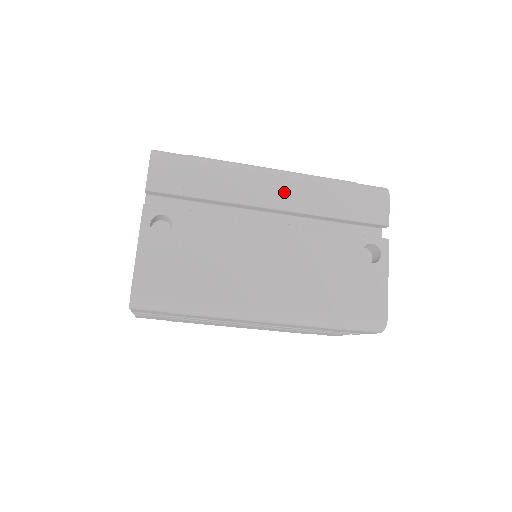
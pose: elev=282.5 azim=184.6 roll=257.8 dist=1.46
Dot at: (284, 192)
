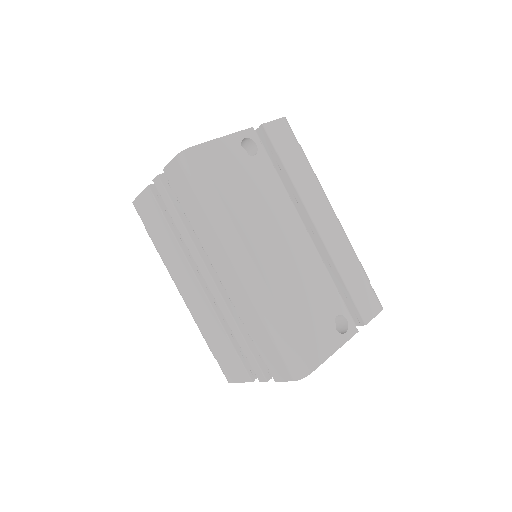
Dot at: (329, 227)
